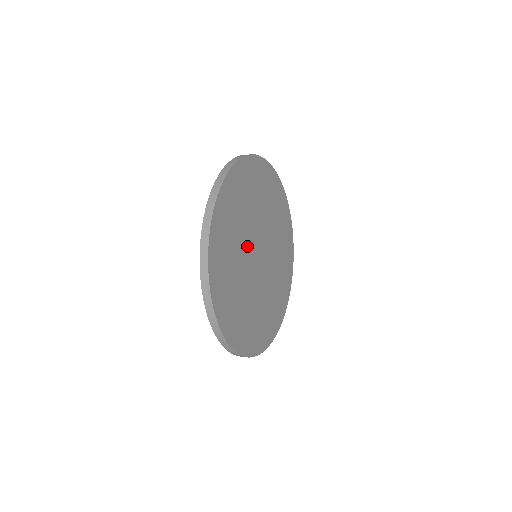
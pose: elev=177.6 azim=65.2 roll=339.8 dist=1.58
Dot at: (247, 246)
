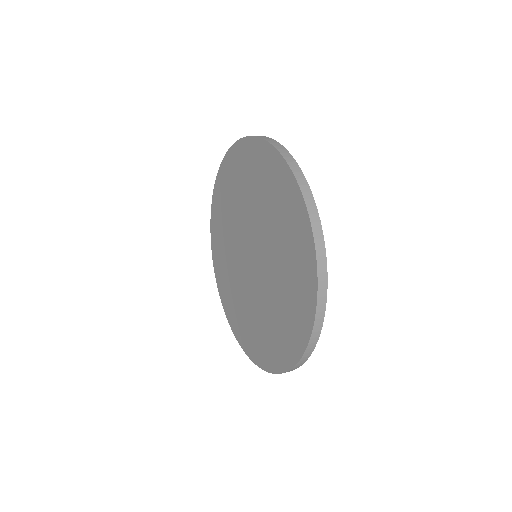
Dot at: occluded
